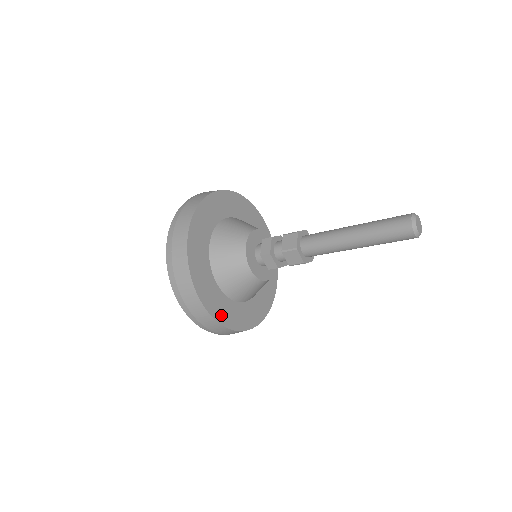
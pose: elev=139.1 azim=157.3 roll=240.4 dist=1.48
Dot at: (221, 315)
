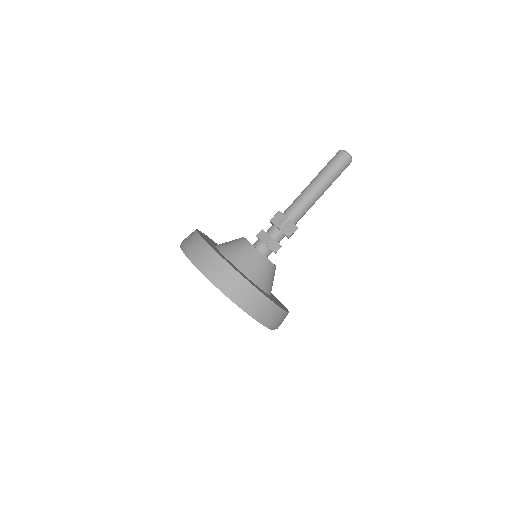
Dot at: occluded
